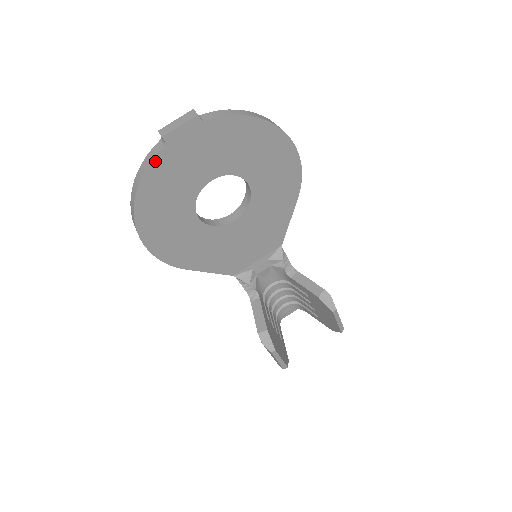
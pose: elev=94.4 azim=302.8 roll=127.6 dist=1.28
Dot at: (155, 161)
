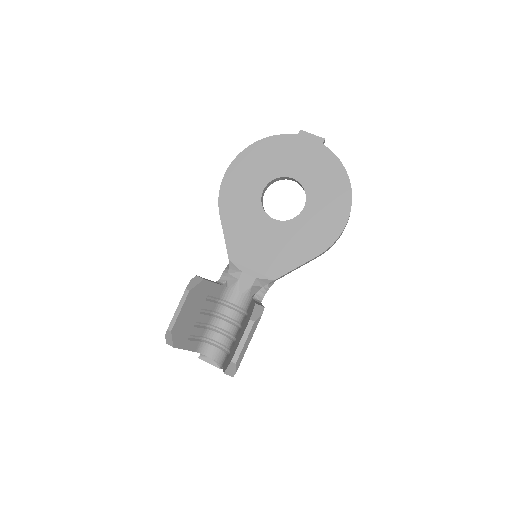
Dot at: (285, 136)
